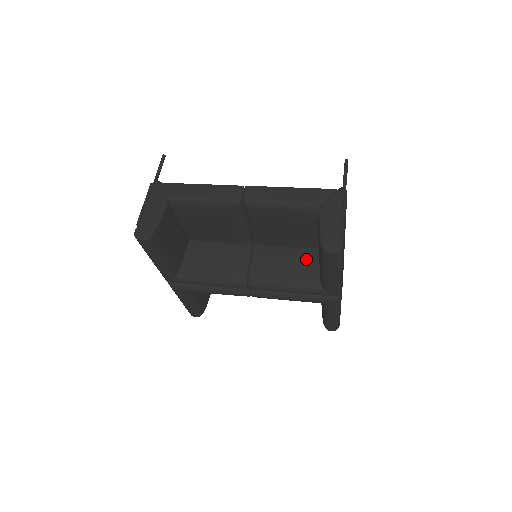
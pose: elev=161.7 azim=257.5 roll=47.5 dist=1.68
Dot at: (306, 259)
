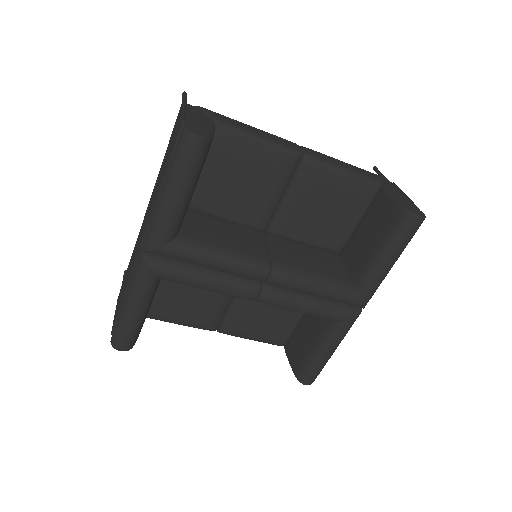
Dot at: (330, 260)
